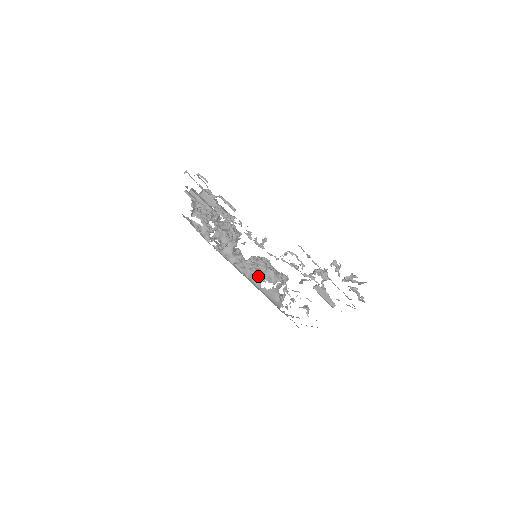
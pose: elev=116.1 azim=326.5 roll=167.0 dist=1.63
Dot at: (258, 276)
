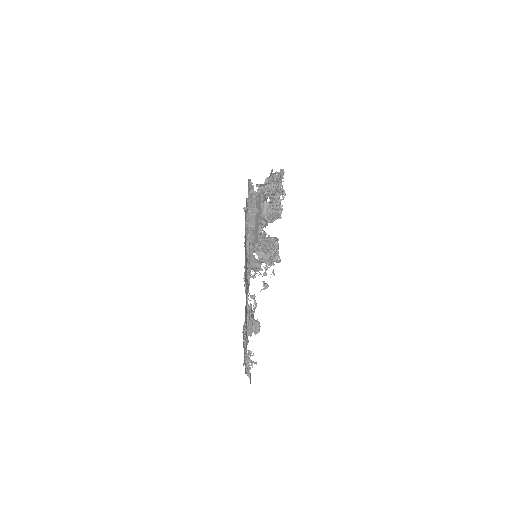
Dot at: (257, 249)
